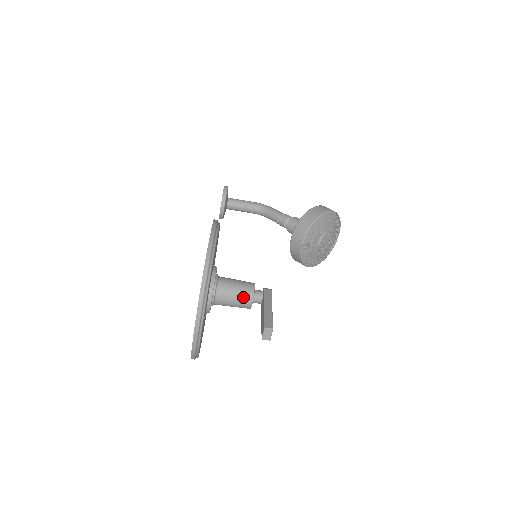
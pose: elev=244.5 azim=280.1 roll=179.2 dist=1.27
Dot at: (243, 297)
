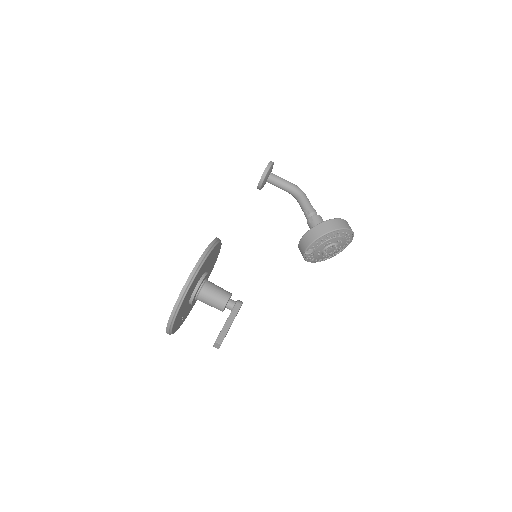
Dot at: (217, 305)
